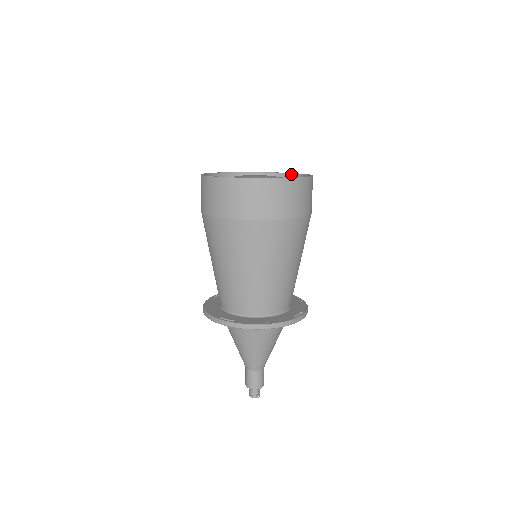
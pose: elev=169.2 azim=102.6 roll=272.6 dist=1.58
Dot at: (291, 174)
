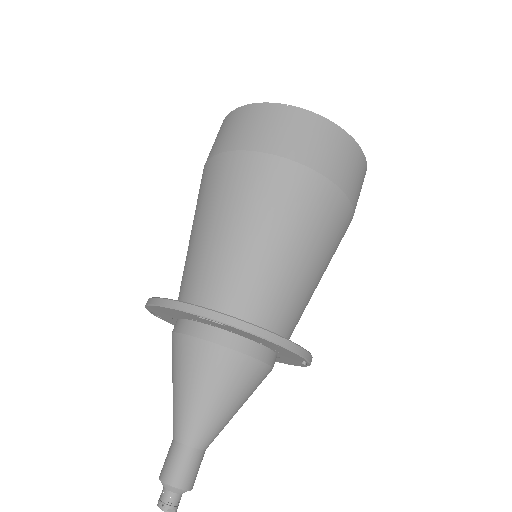
Dot at: occluded
